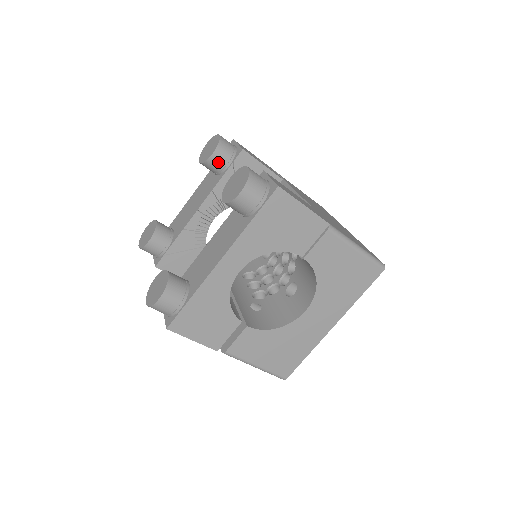
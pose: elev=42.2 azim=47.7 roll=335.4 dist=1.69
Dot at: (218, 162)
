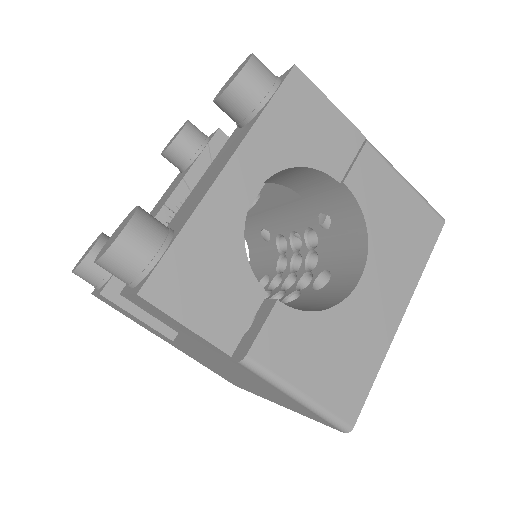
Dot at: (189, 143)
